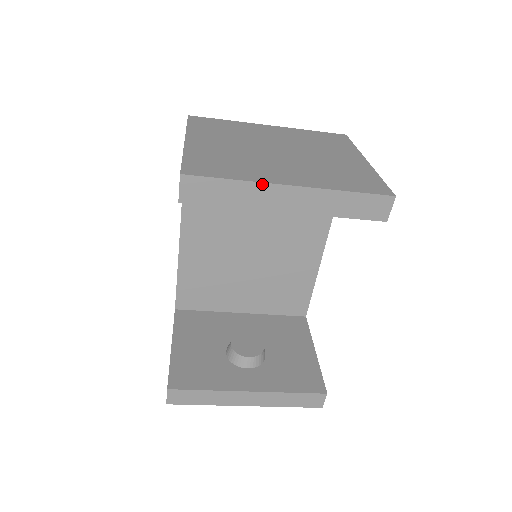
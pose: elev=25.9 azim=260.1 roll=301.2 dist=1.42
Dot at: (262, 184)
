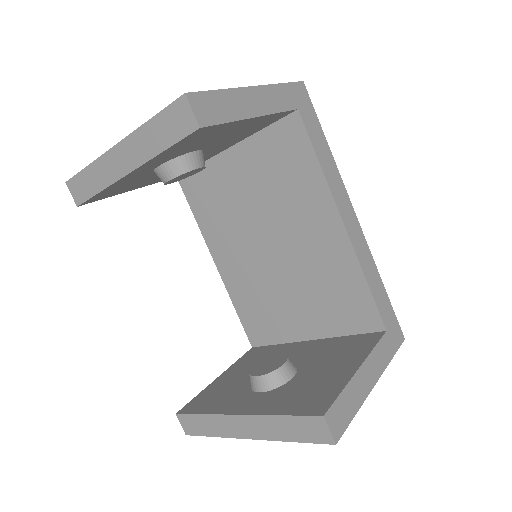
Dot at: (101, 158)
